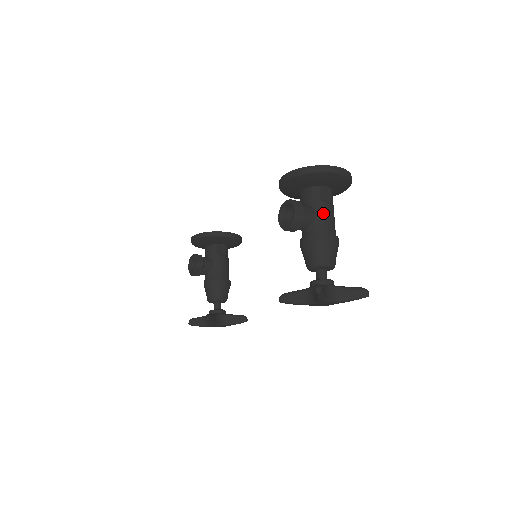
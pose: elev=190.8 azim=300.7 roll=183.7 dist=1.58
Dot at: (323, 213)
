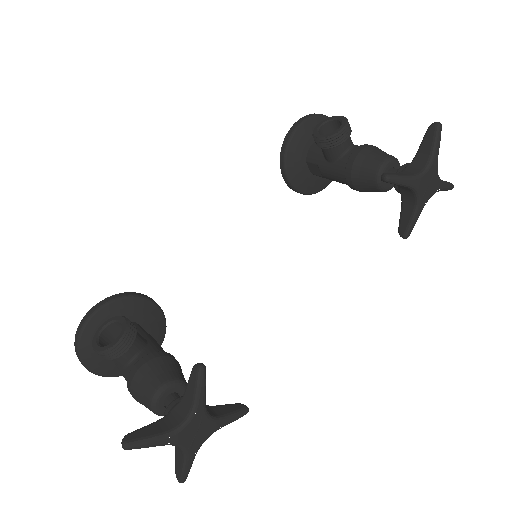
Dot at: occluded
